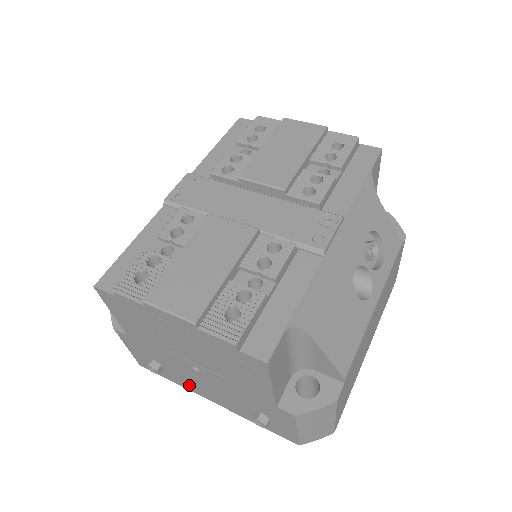
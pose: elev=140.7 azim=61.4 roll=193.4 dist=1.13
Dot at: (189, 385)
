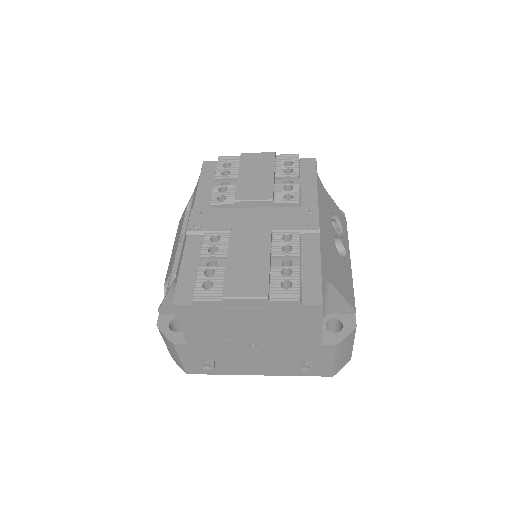
Dot at: (238, 369)
